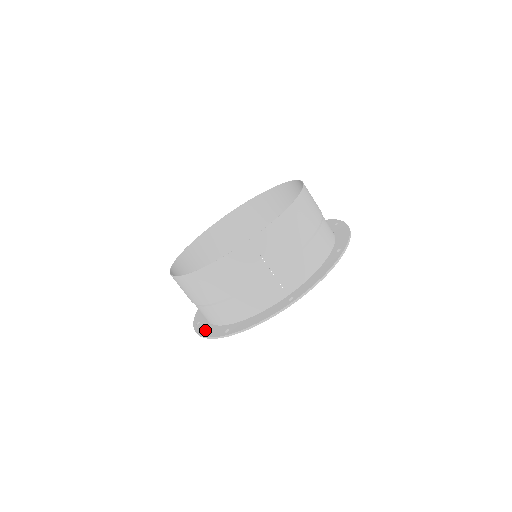
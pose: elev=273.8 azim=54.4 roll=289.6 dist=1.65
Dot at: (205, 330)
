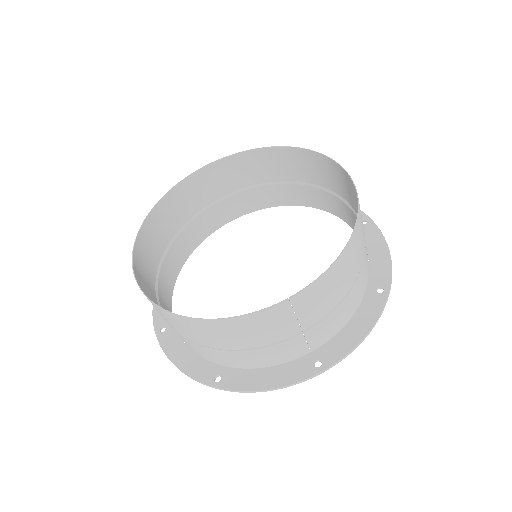
Dot at: (178, 355)
